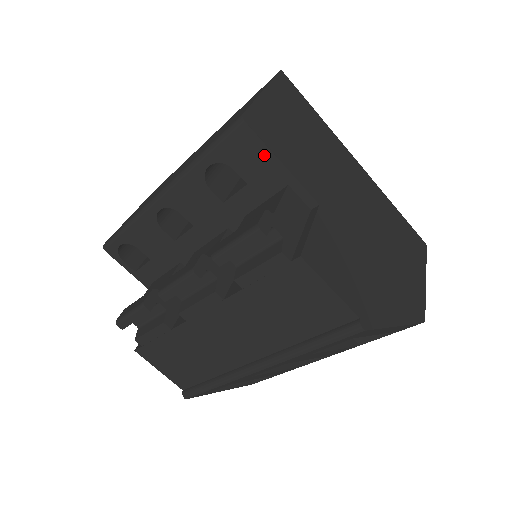
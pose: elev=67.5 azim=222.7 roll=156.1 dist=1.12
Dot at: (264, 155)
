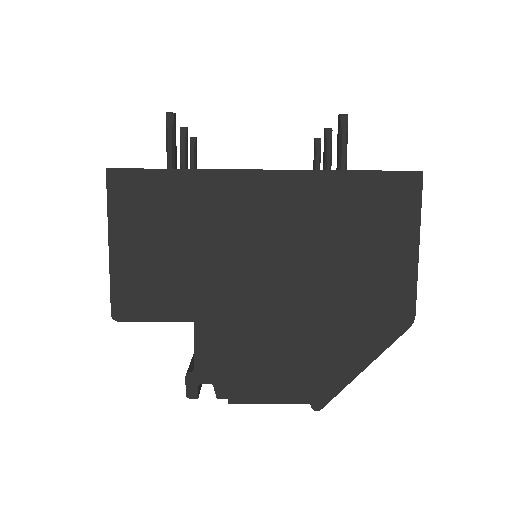
Dot at: (155, 319)
